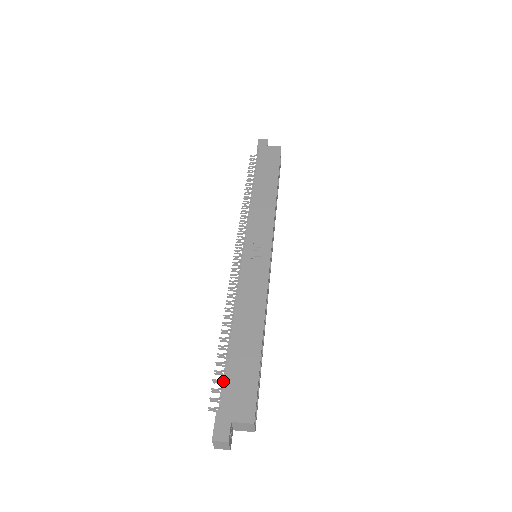
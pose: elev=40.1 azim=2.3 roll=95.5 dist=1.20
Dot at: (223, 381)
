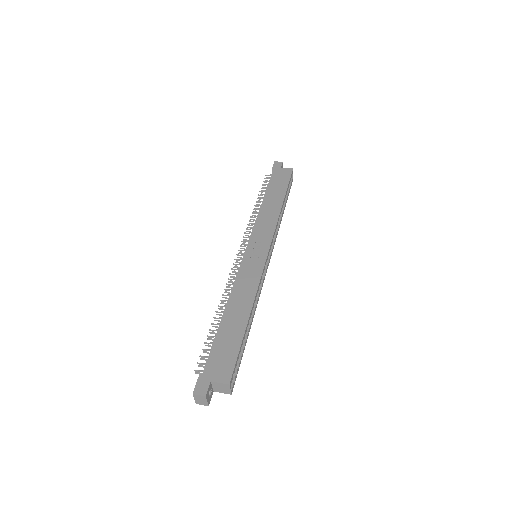
Dot at: occluded
